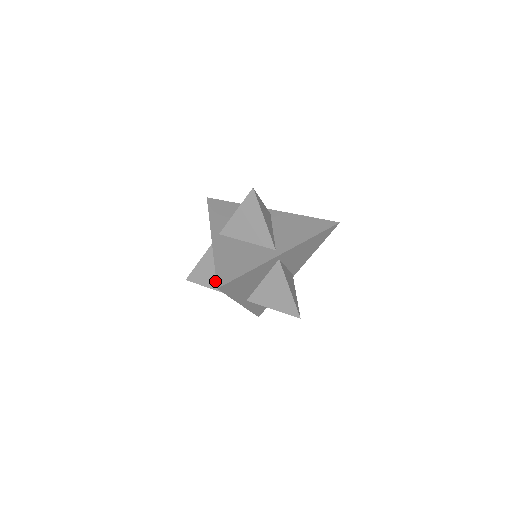
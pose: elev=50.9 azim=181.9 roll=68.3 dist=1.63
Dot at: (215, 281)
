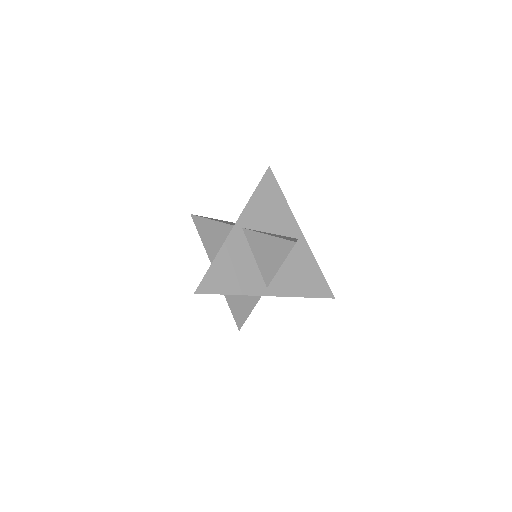
Dot at: (209, 243)
